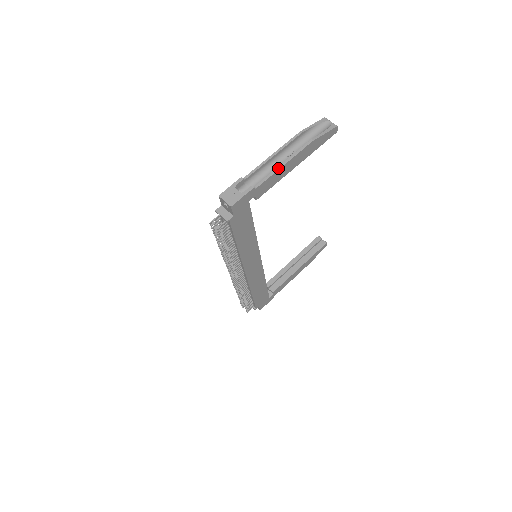
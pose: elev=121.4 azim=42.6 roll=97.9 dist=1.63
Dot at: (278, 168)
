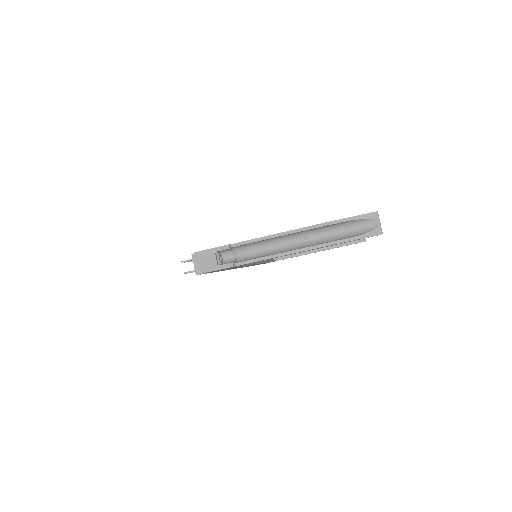
Dot at: (275, 256)
